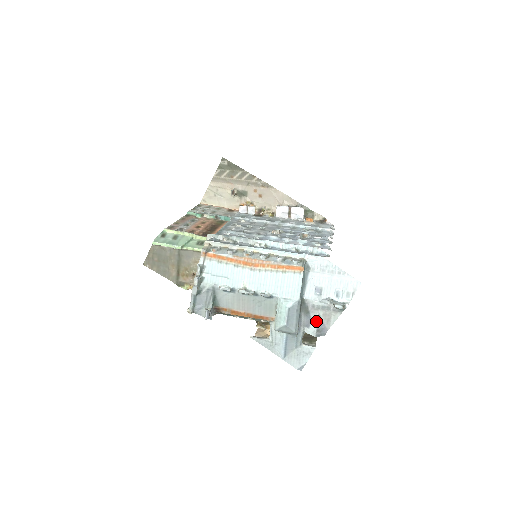
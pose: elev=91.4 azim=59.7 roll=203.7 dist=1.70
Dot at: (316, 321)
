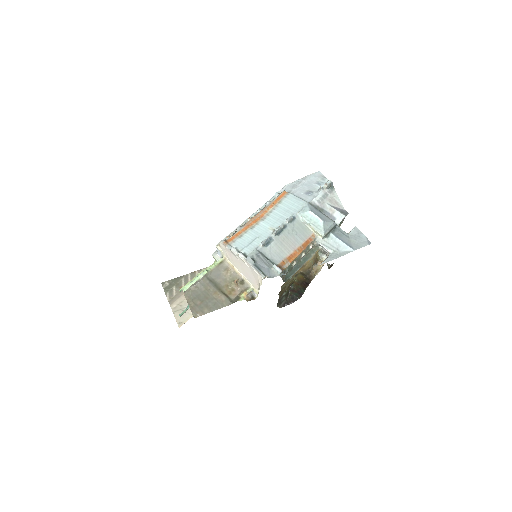
Dot at: (332, 209)
